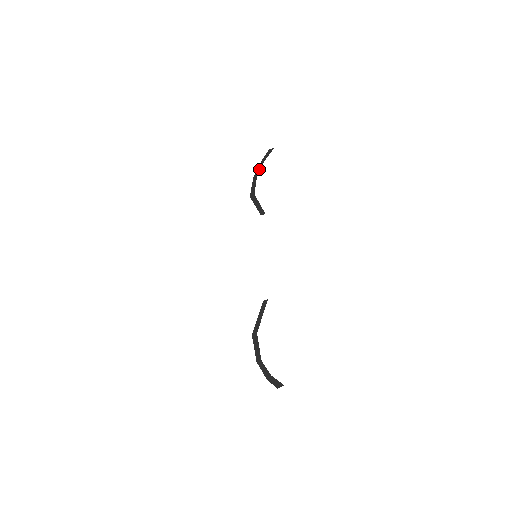
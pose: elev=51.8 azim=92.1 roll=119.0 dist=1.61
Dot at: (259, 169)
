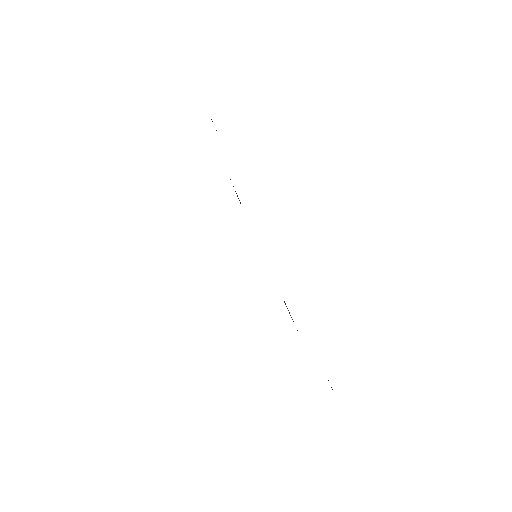
Dot at: occluded
